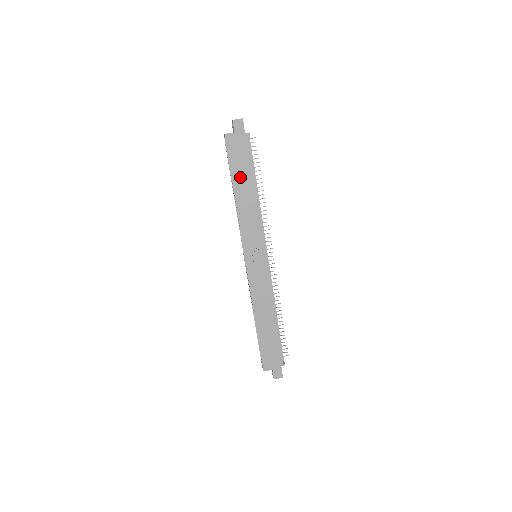
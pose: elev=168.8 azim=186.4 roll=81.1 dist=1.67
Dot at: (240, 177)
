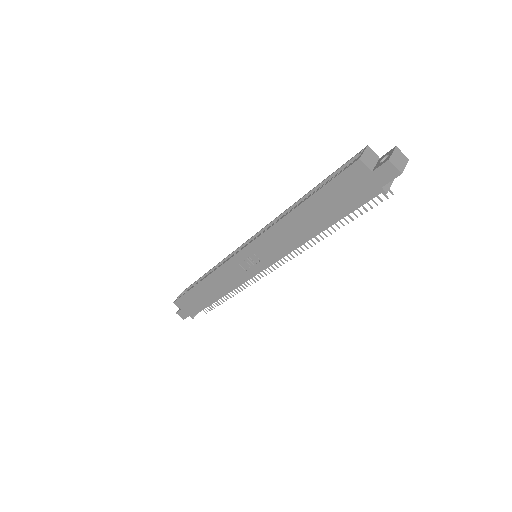
Dot at: (318, 207)
